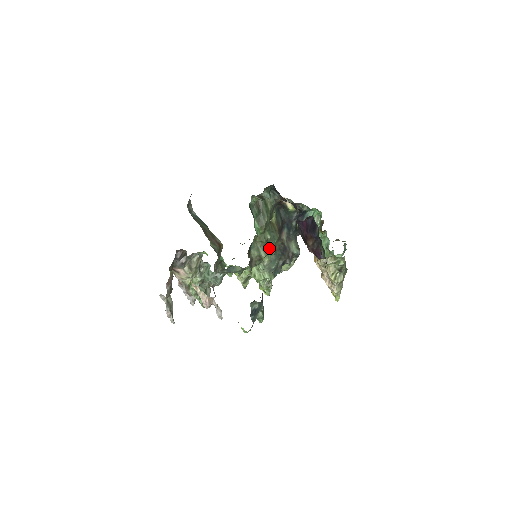
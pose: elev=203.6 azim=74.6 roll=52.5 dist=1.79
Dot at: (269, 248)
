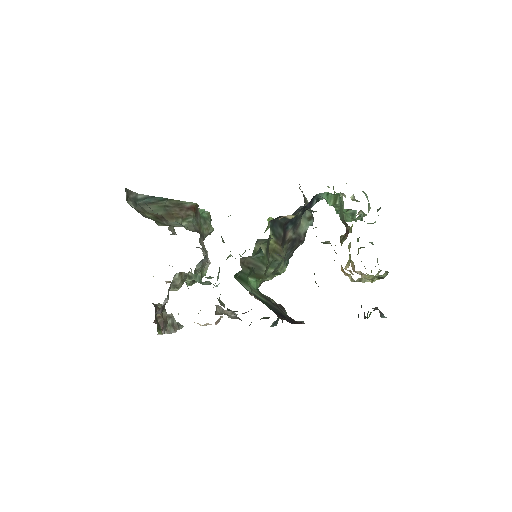
Dot at: (275, 272)
